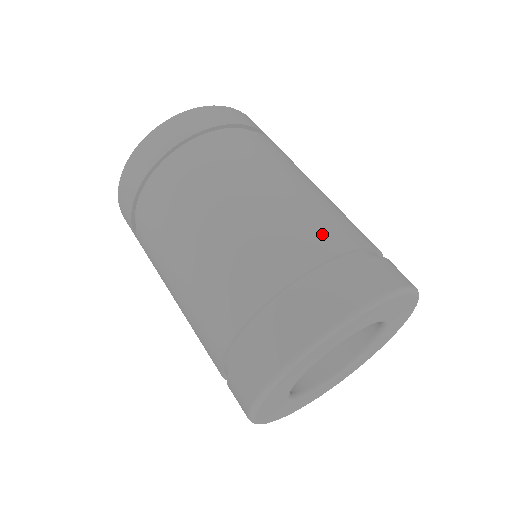
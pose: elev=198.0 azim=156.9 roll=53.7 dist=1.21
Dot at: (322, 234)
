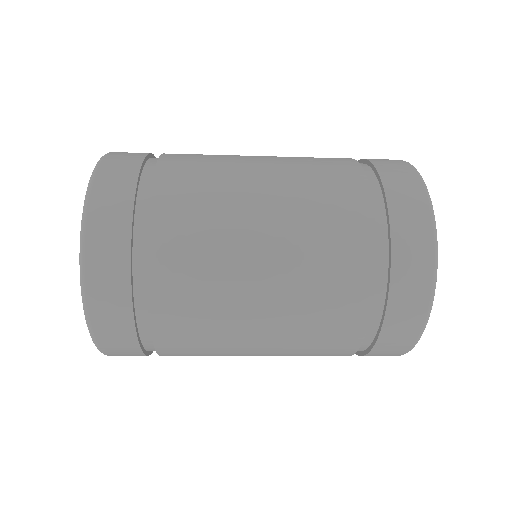
Dot at: (328, 158)
